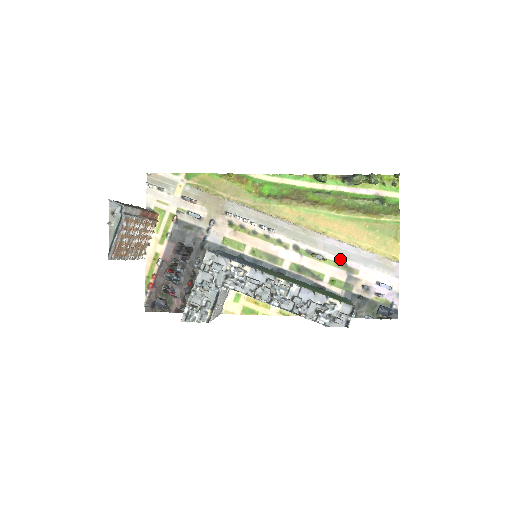
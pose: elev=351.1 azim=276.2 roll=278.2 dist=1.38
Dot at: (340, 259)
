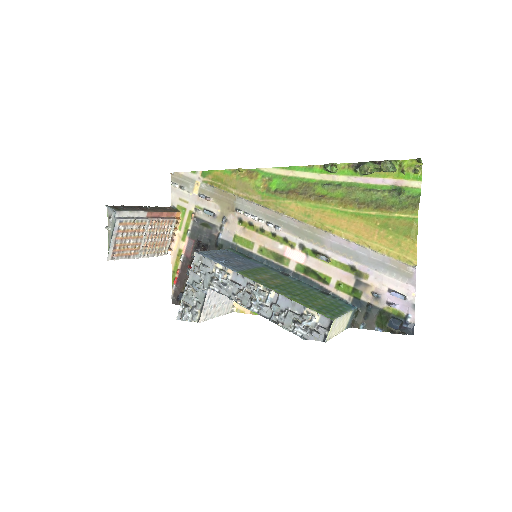
Dot at: (348, 261)
